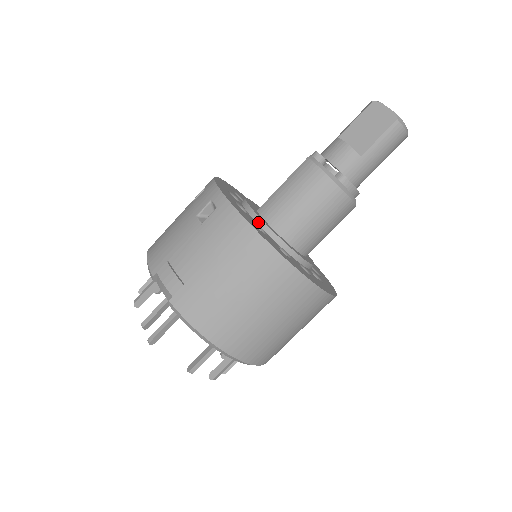
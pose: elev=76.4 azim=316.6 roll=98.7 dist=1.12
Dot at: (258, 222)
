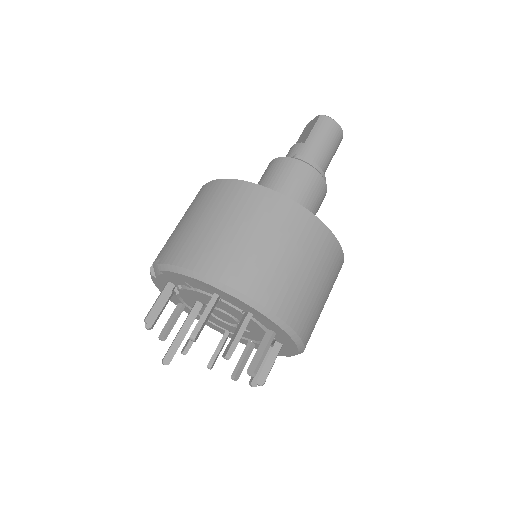
Dot at: occluded
